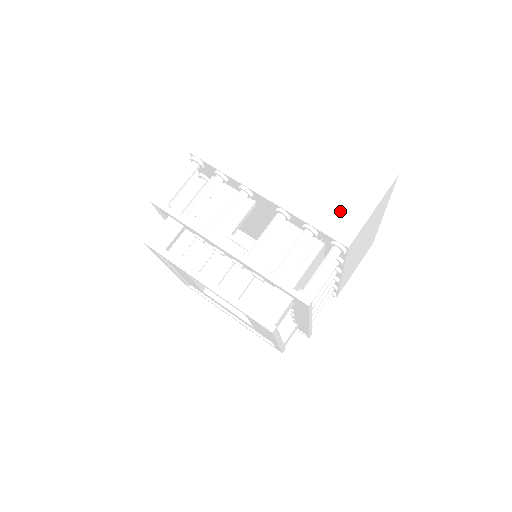
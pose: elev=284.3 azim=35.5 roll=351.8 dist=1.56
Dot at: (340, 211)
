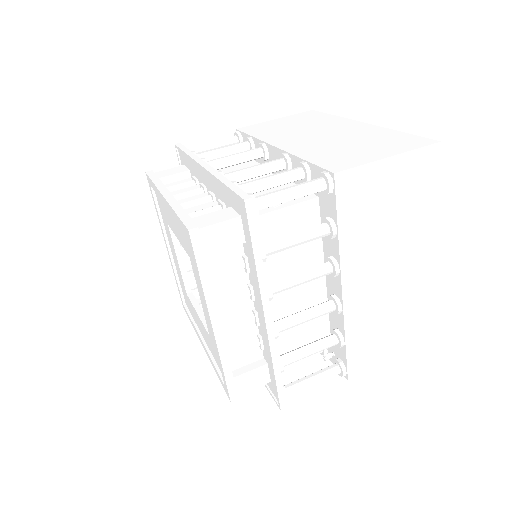
Dot at: (347, 155)
